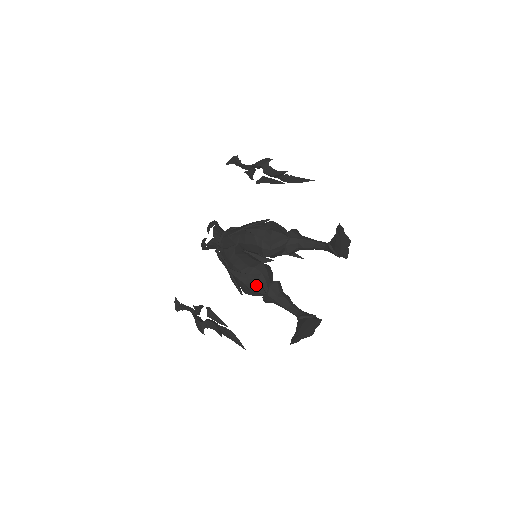
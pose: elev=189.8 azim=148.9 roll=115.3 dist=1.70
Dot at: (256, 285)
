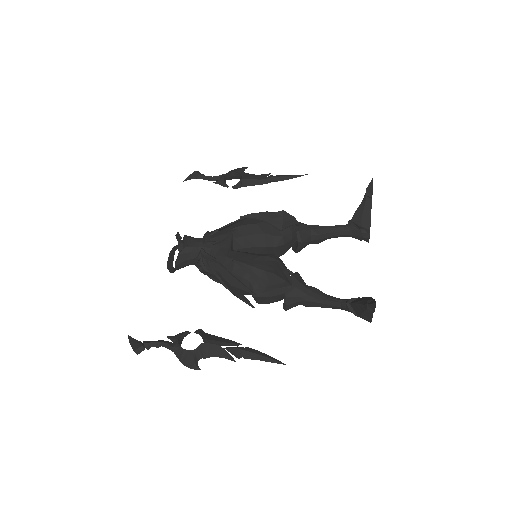
Dot at: (279, 271)
